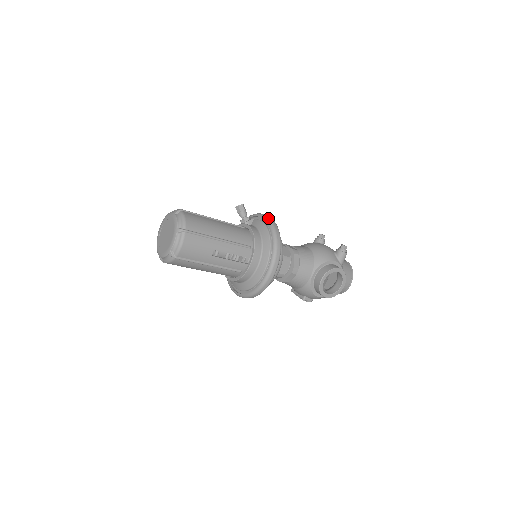
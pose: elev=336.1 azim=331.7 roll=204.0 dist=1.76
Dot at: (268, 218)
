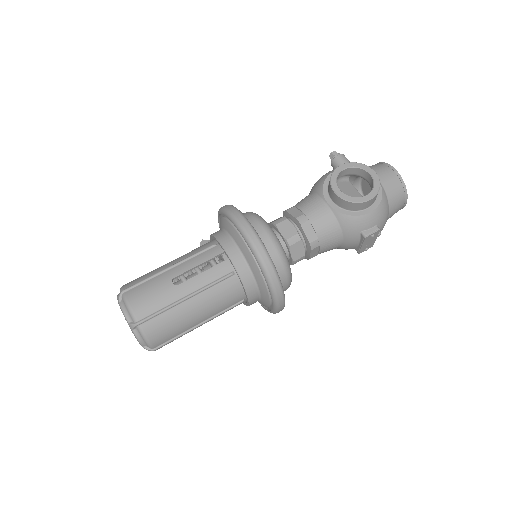
Dot at: occluded
